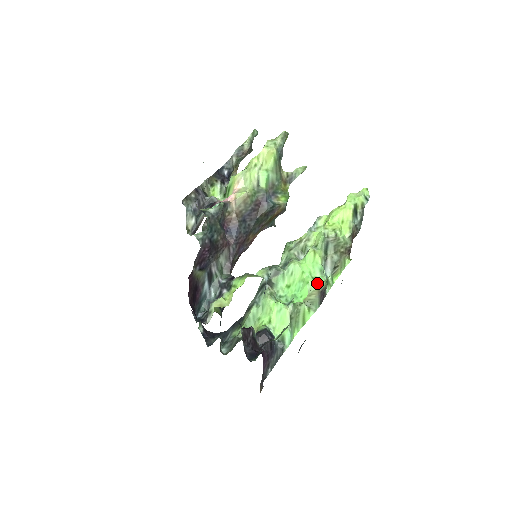
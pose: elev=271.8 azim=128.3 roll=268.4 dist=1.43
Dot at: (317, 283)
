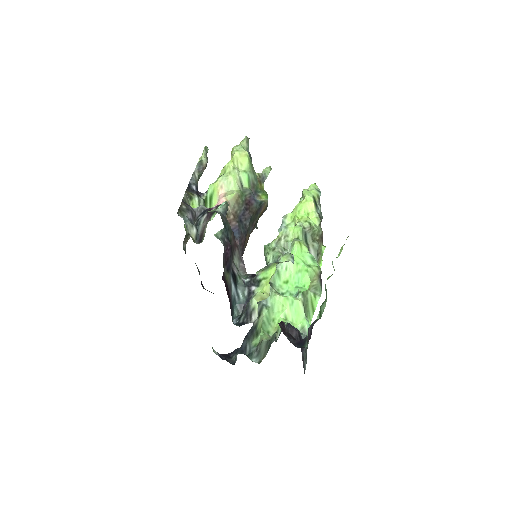
Dot at: (314, 269)
